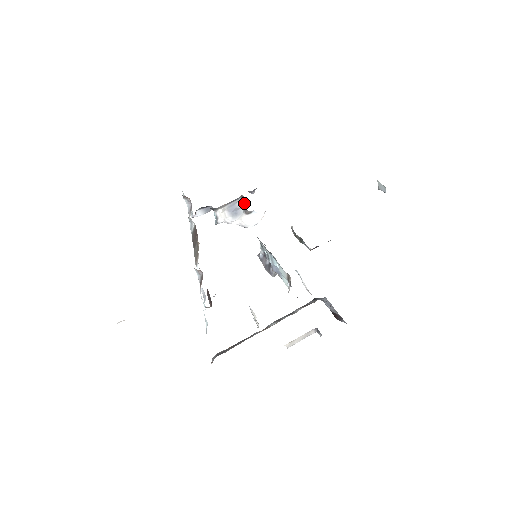
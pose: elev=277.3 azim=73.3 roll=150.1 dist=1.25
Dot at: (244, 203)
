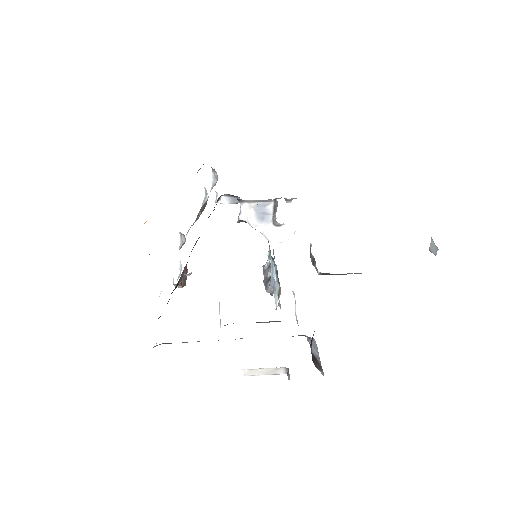
Dot at: (276, 211)
